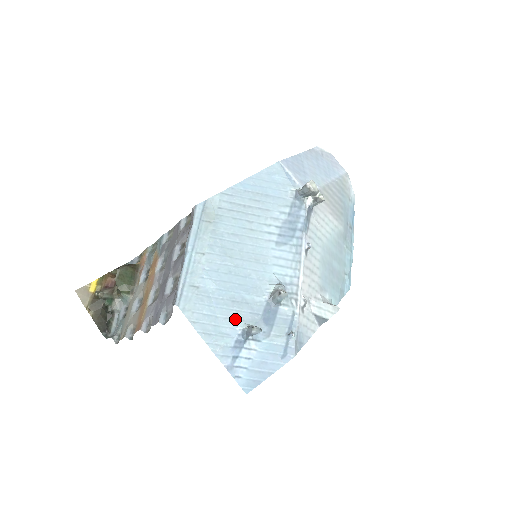
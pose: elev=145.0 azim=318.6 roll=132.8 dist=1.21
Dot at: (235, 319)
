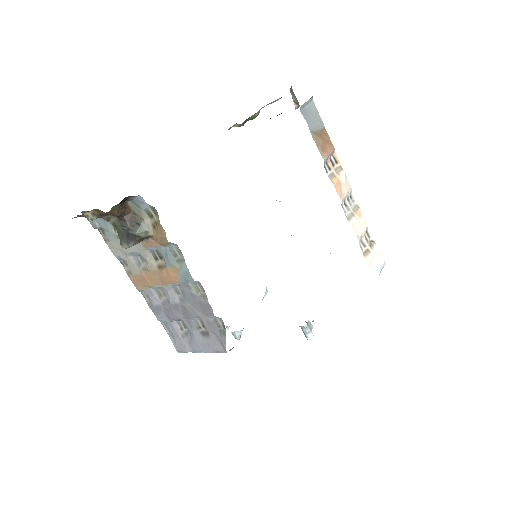
Dot at: occluded
